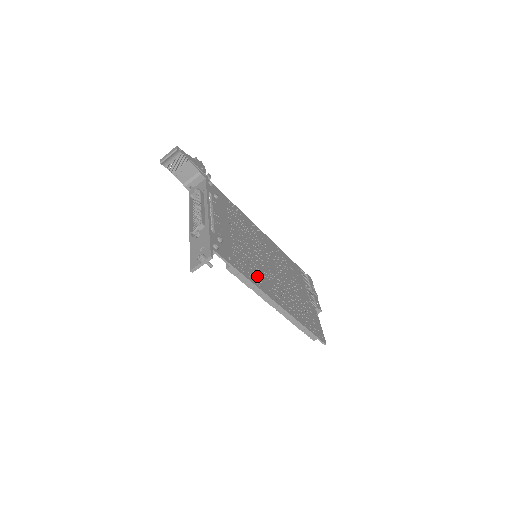
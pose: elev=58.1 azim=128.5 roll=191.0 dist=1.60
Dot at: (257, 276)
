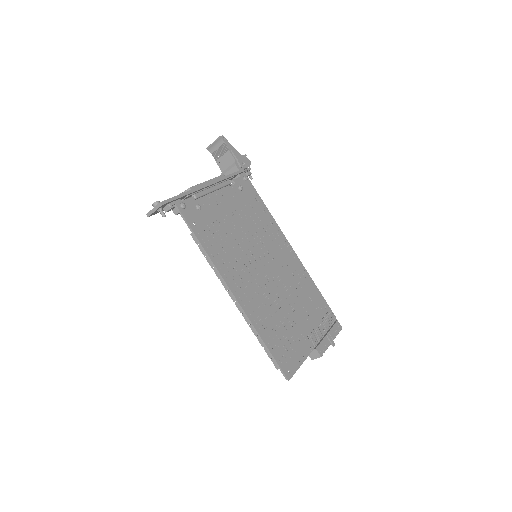
Dot at: (227, 260)
